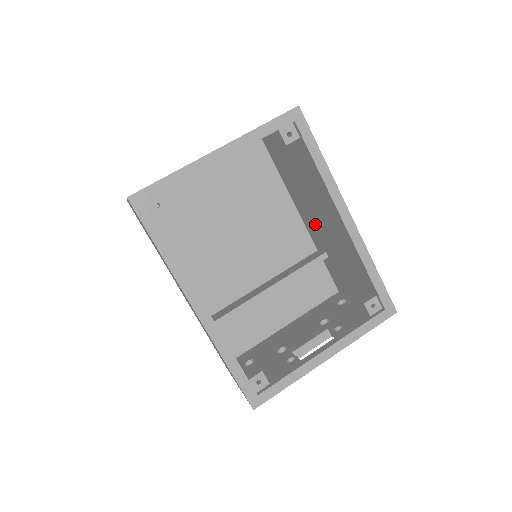
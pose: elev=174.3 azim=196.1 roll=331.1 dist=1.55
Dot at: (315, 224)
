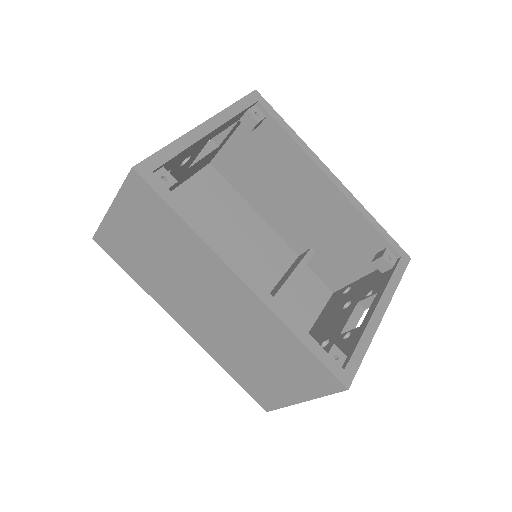
Dot at: (293, 220)
